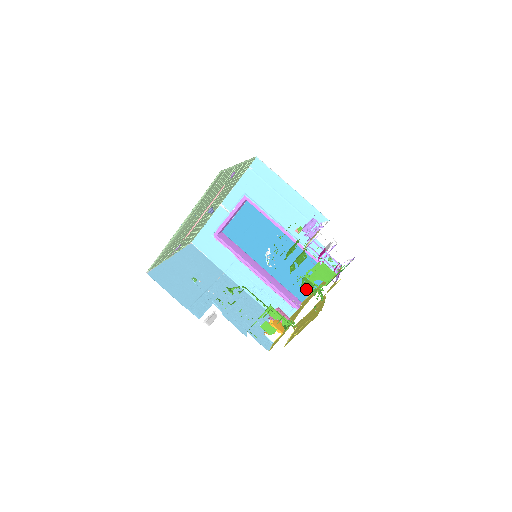
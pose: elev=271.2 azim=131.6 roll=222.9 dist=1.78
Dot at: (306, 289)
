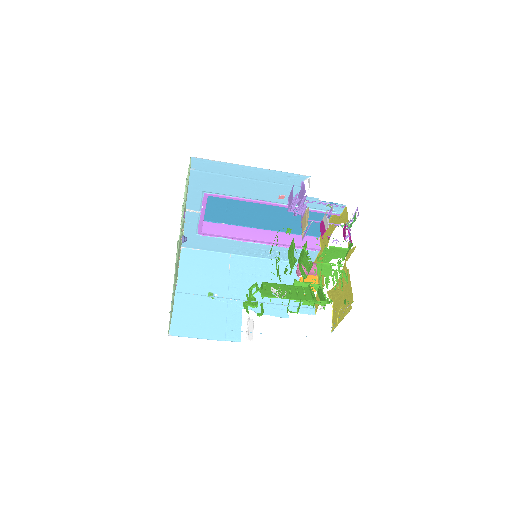
Dot at: (327, 286)
